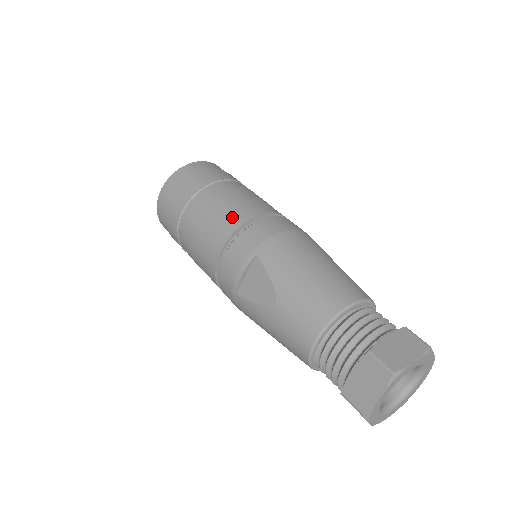
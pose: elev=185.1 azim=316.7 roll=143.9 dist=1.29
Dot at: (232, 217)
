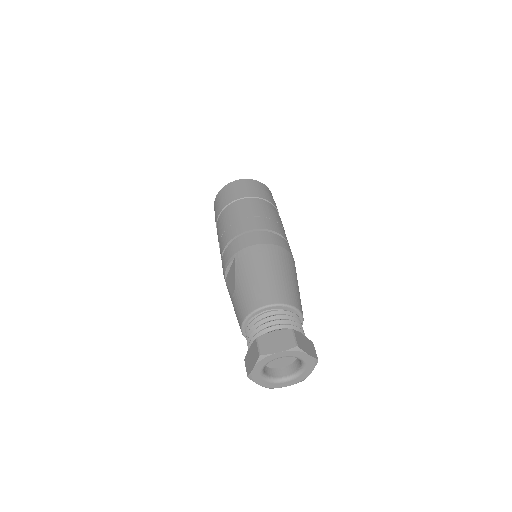
Dot at: (236, 228)
